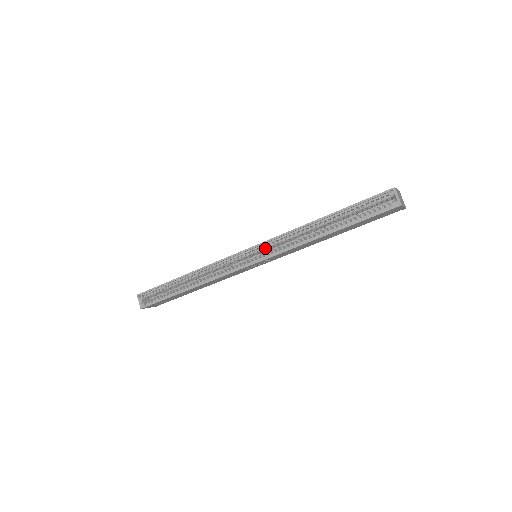
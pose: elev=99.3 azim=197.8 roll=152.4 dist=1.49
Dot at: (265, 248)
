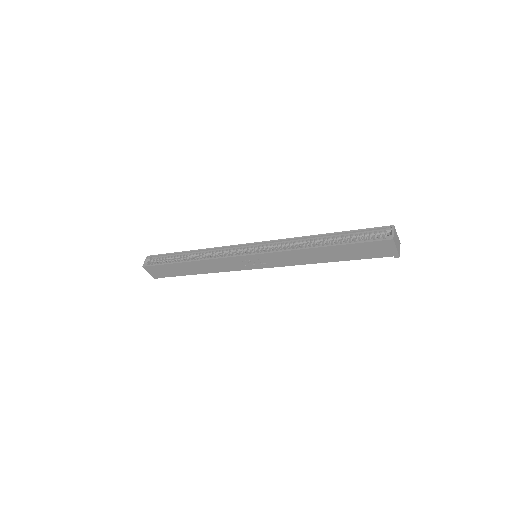
Dot at: (266, 247)
